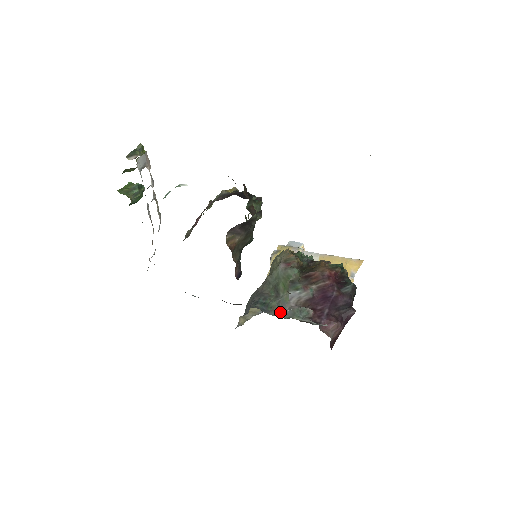
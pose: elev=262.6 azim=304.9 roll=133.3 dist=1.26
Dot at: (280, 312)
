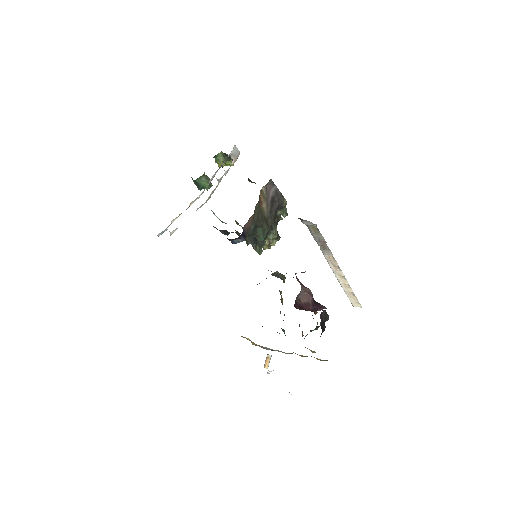
Dot at: occluded
